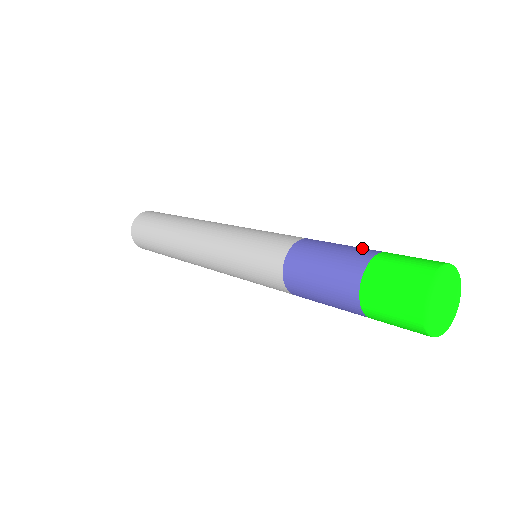
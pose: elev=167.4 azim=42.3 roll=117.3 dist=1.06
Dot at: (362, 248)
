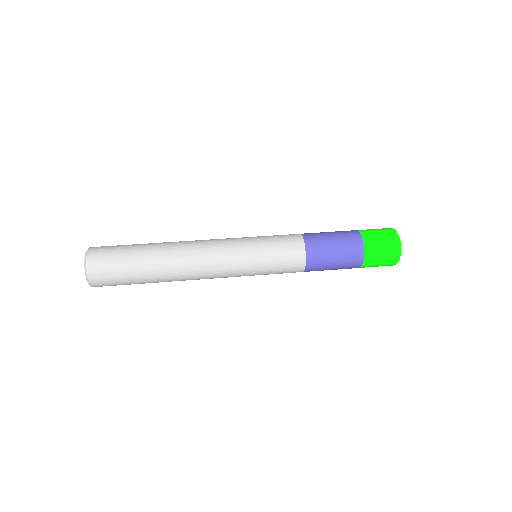
Dot at: (348, 236)
